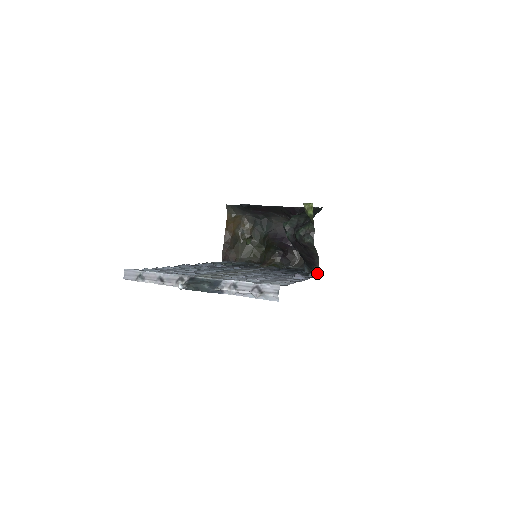
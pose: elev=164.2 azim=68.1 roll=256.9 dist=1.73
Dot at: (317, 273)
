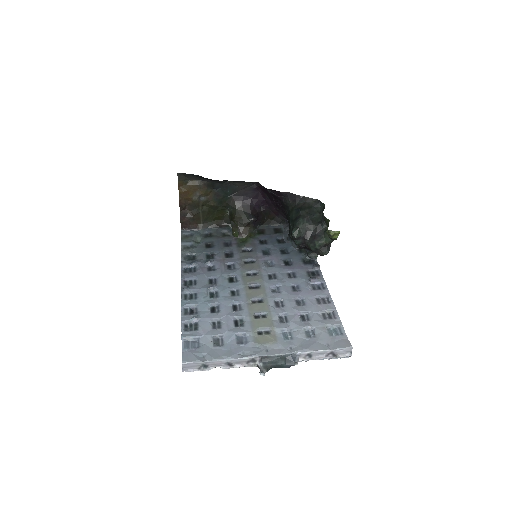
Dot at: (316, 258)
